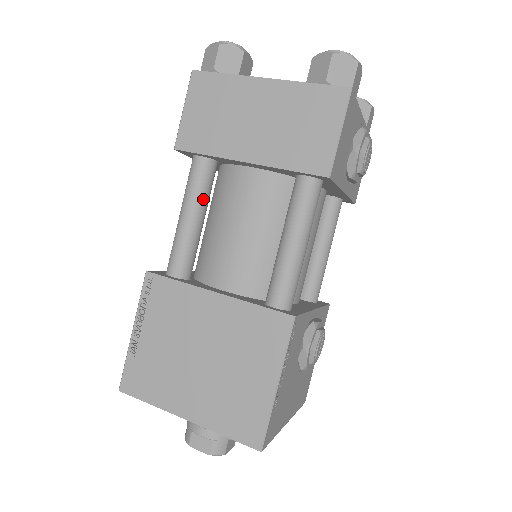
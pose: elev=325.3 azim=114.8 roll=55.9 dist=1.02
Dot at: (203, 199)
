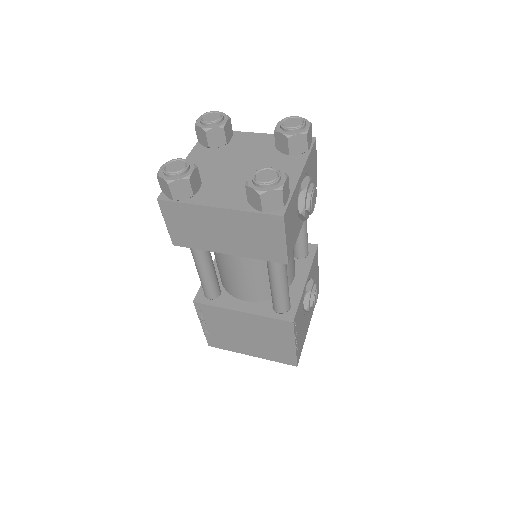
Dot at: (207, 260)
